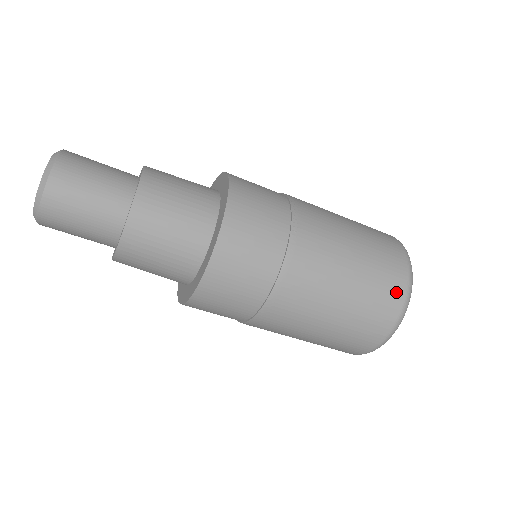
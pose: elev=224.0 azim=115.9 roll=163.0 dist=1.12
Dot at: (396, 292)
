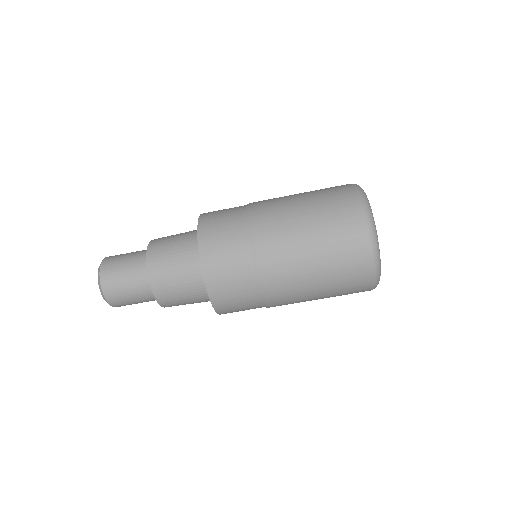
Dot at: (358, 244)
